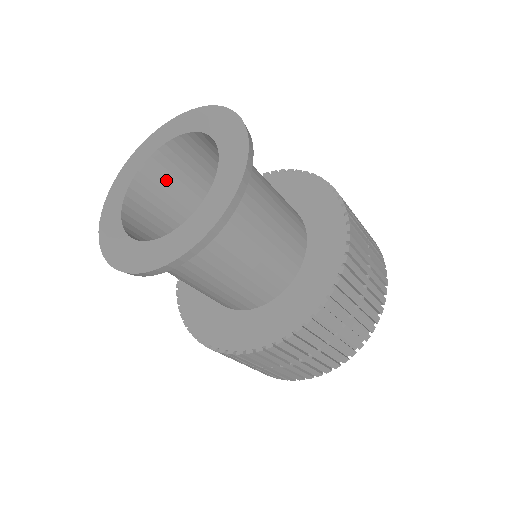
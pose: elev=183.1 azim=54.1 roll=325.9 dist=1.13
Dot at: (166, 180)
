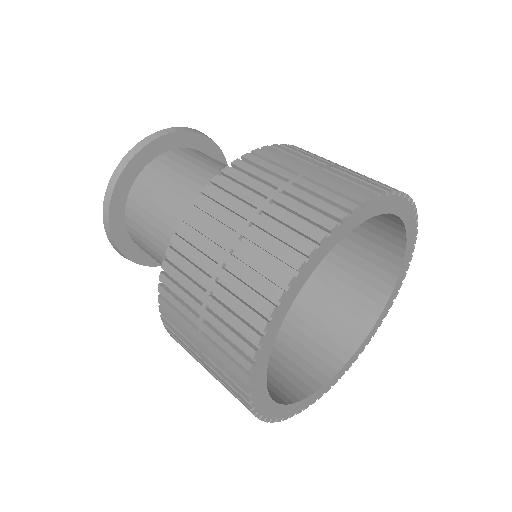
Dot at: occluded
